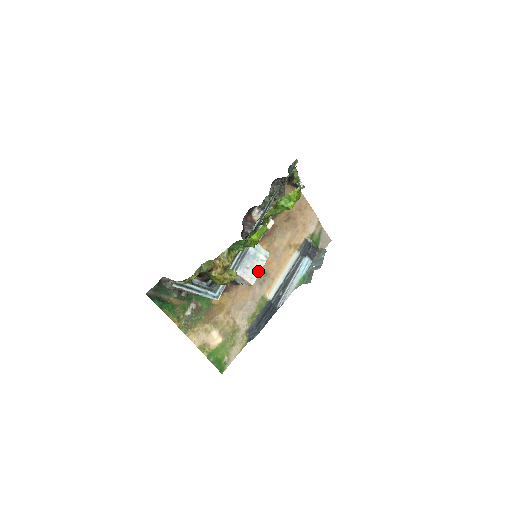
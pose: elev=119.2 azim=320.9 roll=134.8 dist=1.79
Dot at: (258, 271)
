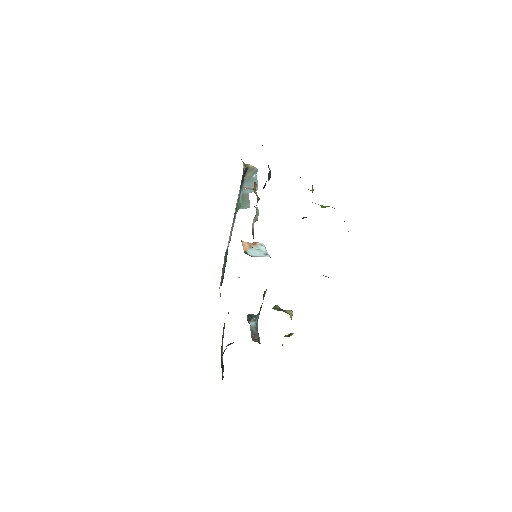
Dot at: occluded
